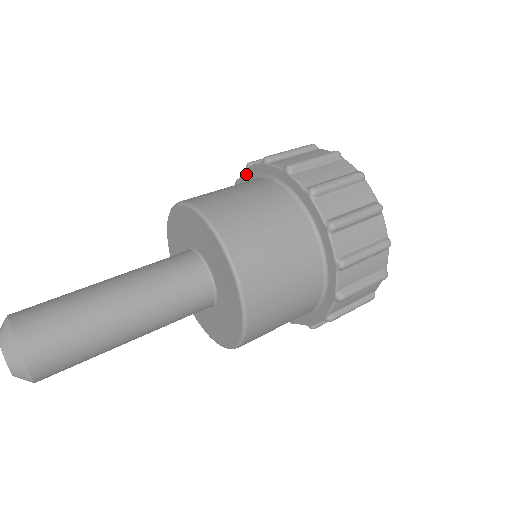
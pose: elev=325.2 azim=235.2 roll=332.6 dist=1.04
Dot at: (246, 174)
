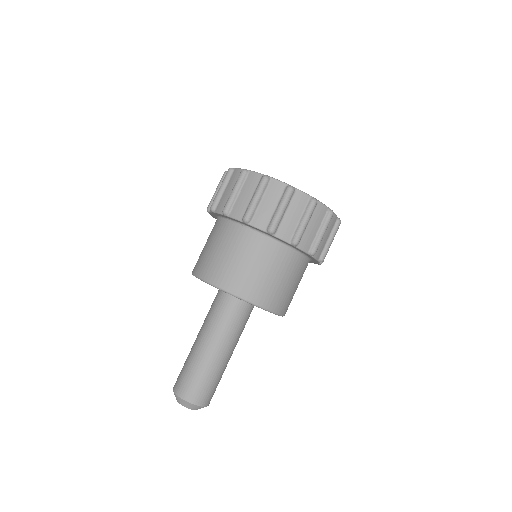
Dot at: (212, 215)
